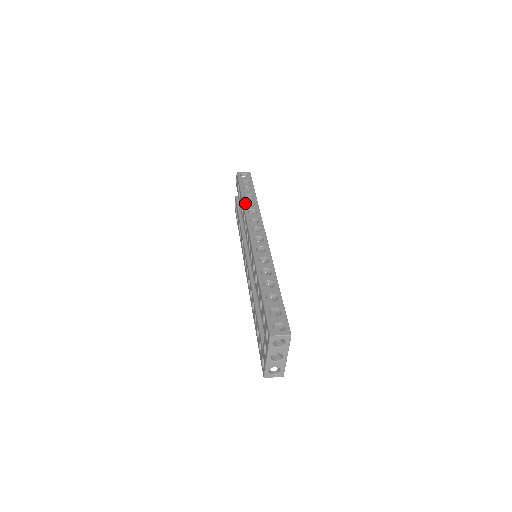
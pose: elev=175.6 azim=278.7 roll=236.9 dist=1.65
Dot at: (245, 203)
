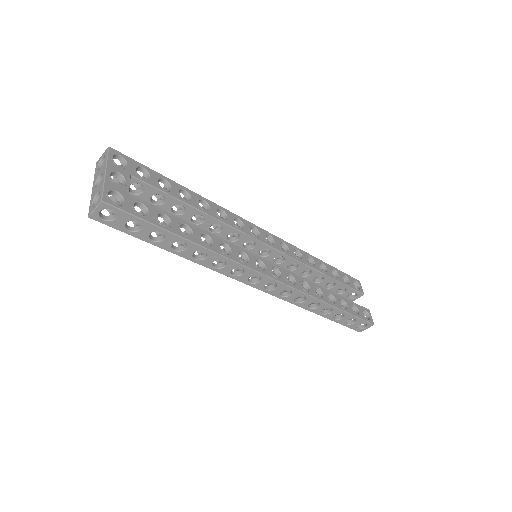
Dot at: occluded
